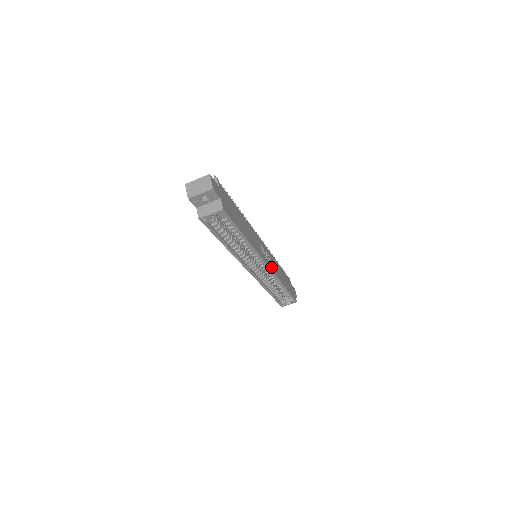
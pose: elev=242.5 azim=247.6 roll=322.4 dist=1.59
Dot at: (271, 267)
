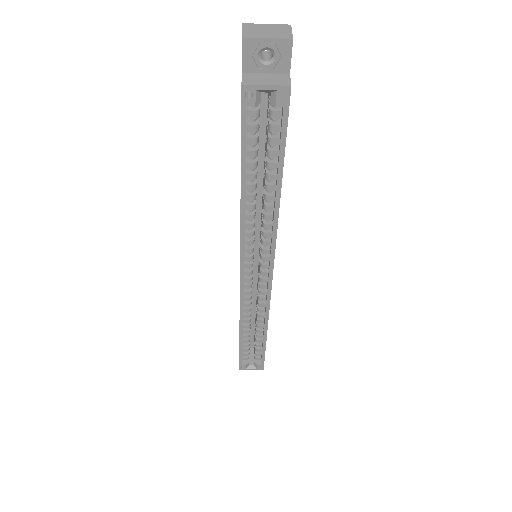
Dot at: occluded
